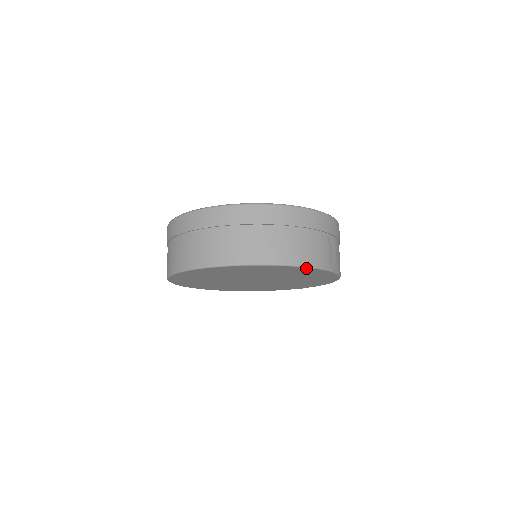
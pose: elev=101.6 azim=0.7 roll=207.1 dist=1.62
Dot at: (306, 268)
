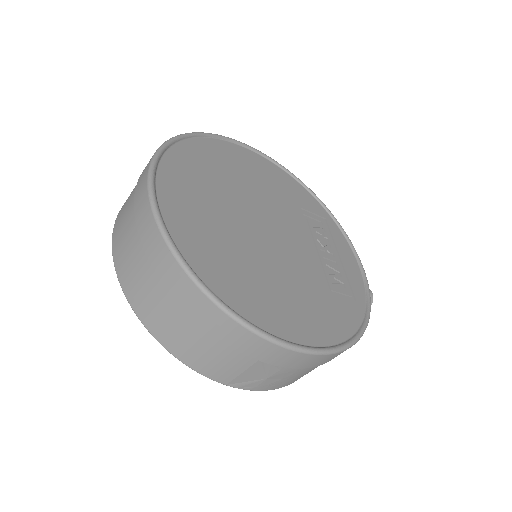
Dot at: occluded
